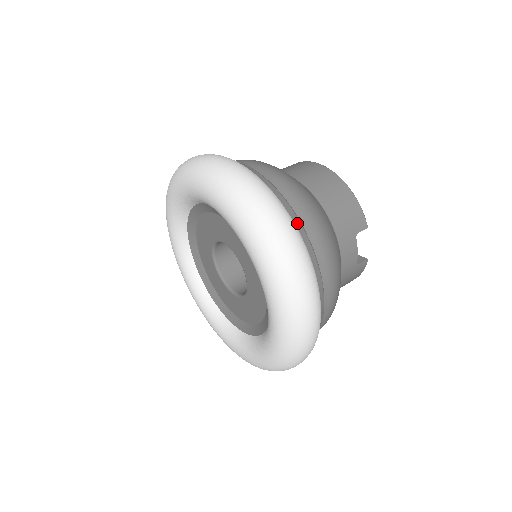
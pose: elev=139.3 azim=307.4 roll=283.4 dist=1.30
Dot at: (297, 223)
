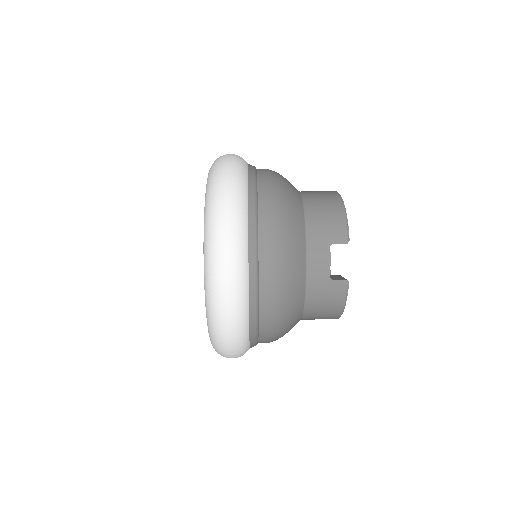
Dot at: (251, 196)
